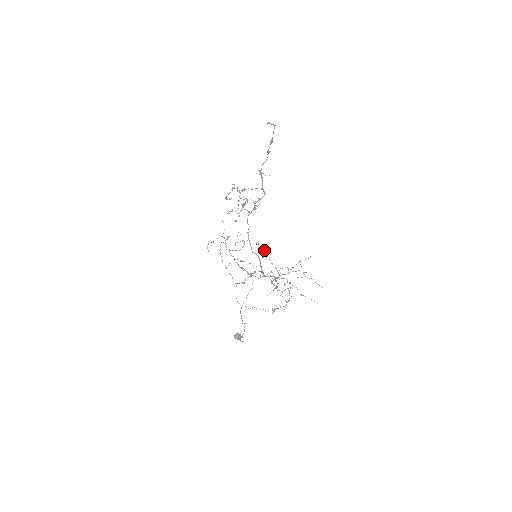
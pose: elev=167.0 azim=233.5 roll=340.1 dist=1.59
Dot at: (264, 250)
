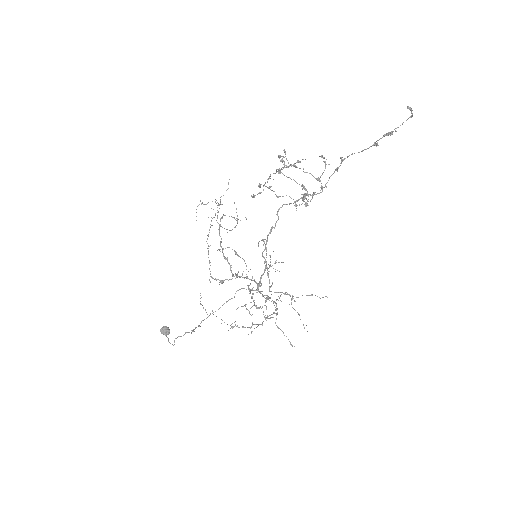
Dot at: occluded
